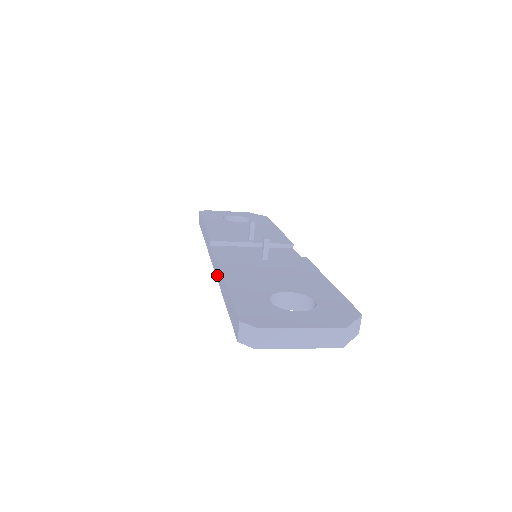
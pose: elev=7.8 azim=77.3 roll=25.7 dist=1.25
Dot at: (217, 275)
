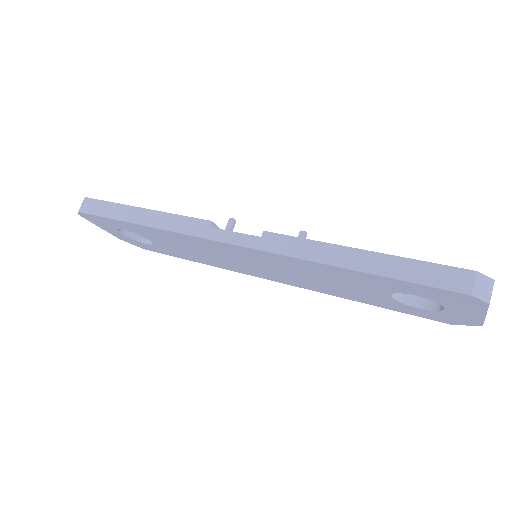
Dot at: (291, 251)
